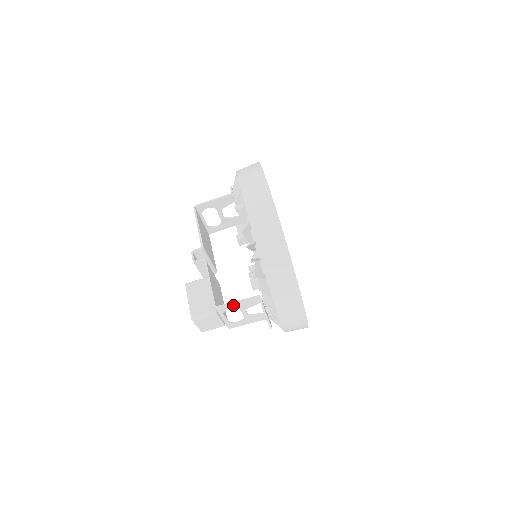
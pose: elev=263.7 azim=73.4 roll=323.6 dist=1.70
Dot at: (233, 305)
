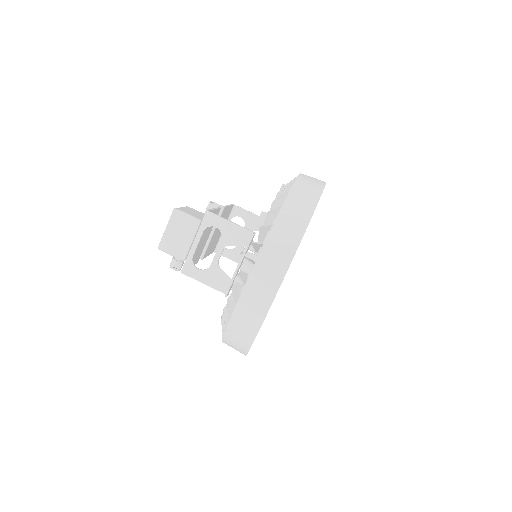
Dot at: (224, 223)
